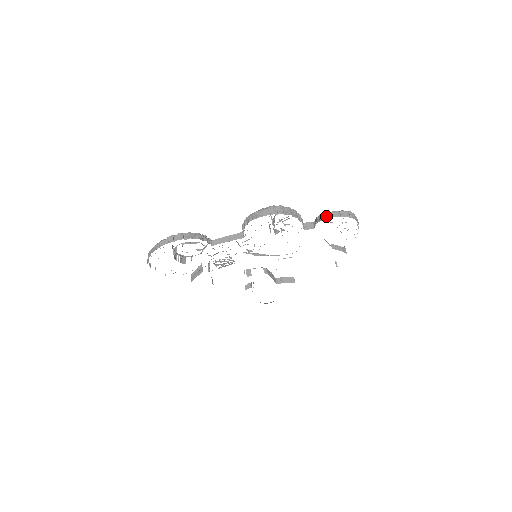
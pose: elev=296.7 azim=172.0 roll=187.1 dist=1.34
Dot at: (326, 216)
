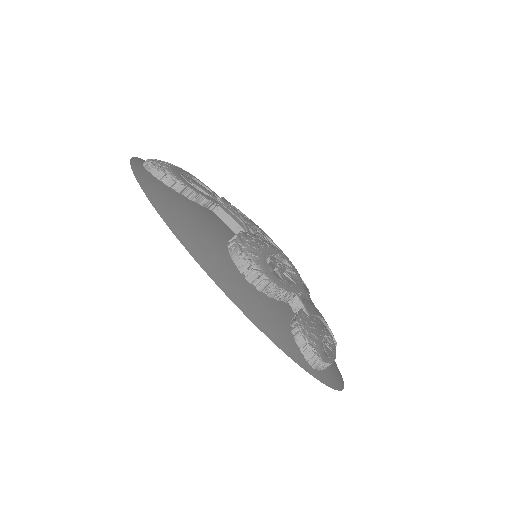
Dot at: (293, 330)
